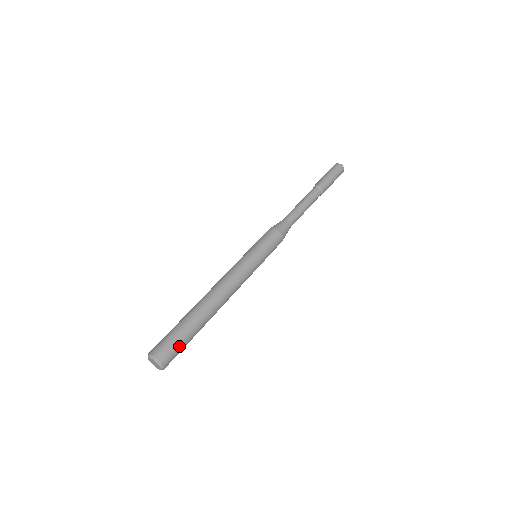
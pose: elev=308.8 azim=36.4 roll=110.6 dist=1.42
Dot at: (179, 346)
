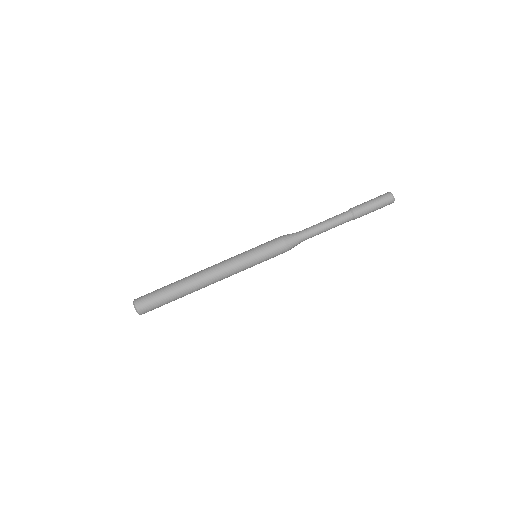
Dot at: (155, 302)
